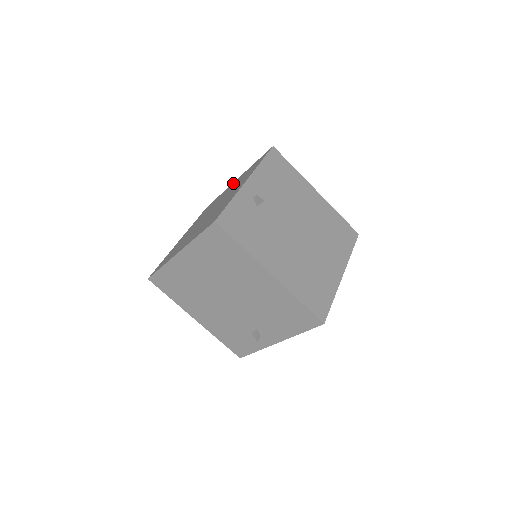
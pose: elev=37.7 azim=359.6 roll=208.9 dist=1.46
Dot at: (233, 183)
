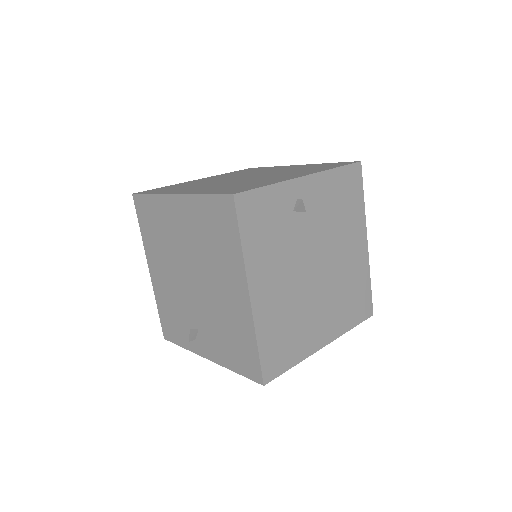
Dot at: (292, 166)
